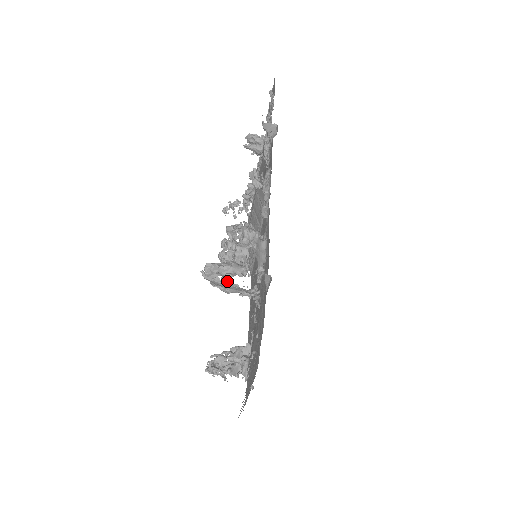
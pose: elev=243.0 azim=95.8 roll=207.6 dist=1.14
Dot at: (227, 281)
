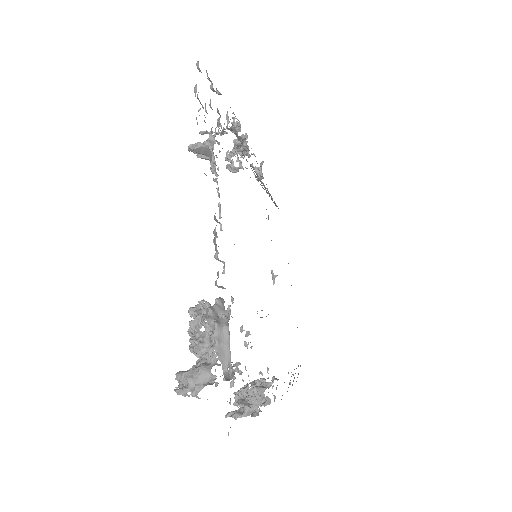
Dot at: occluded
